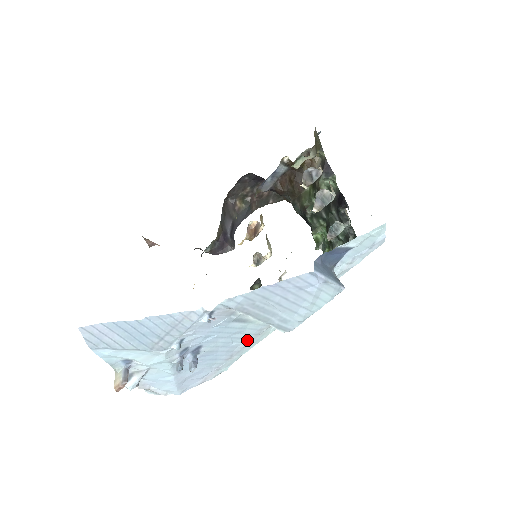
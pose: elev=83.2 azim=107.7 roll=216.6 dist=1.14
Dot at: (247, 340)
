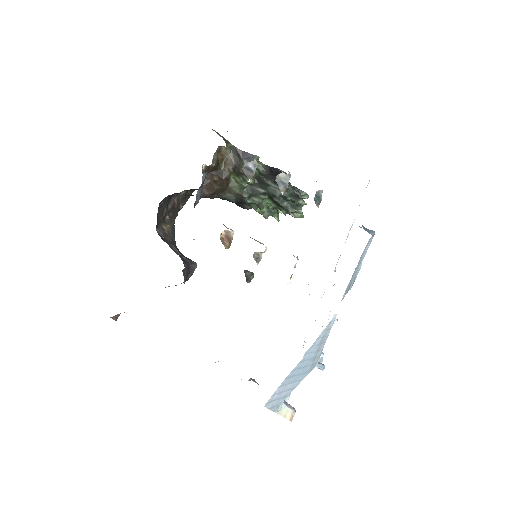
Dot at: occluded
